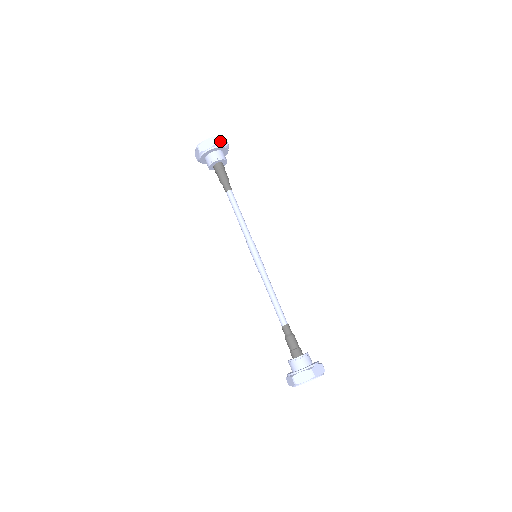
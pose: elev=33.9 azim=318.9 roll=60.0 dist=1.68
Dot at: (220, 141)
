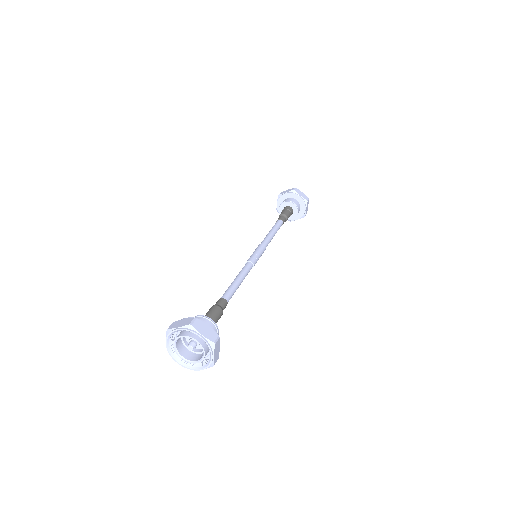
Dot at: (300, 193)
